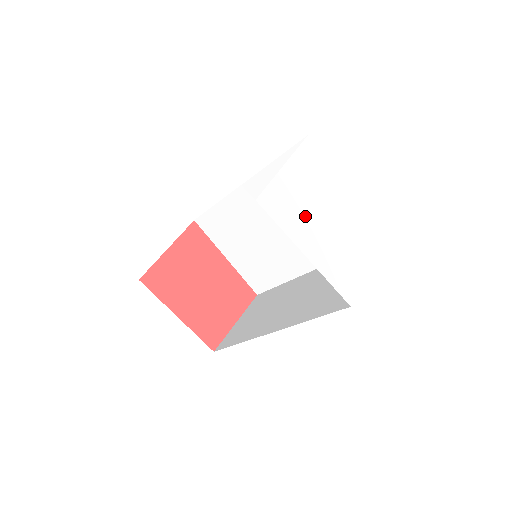
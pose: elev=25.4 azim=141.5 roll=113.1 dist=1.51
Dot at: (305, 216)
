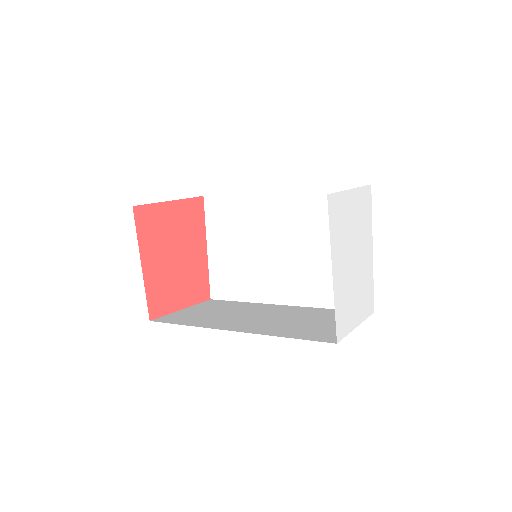
Dot at: (345, 241)
